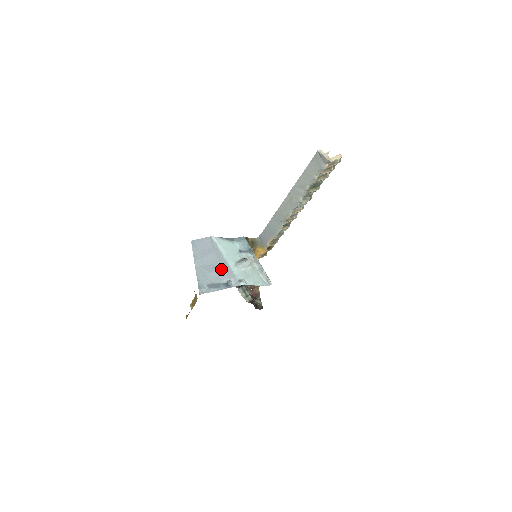
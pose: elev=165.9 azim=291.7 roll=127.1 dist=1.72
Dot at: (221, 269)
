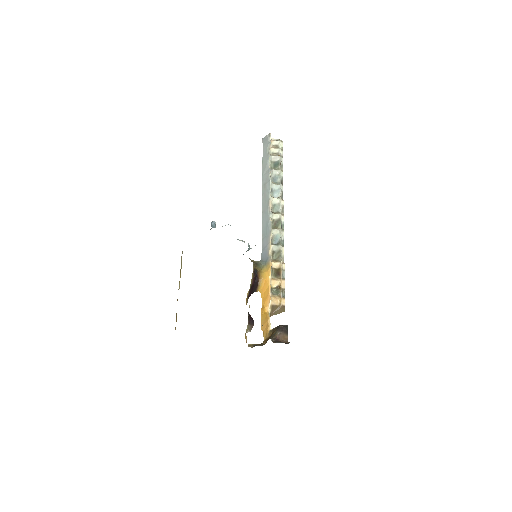
Dot at: occluded
